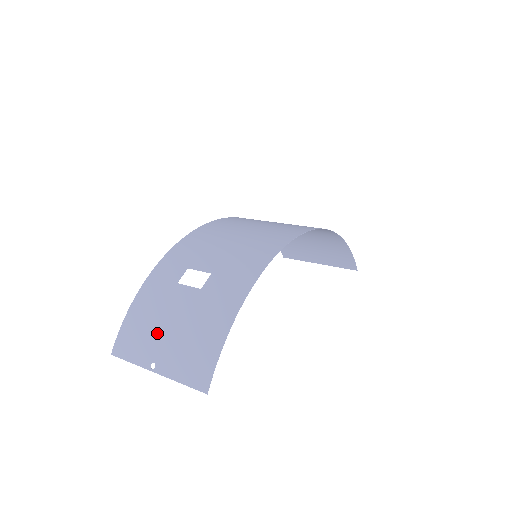
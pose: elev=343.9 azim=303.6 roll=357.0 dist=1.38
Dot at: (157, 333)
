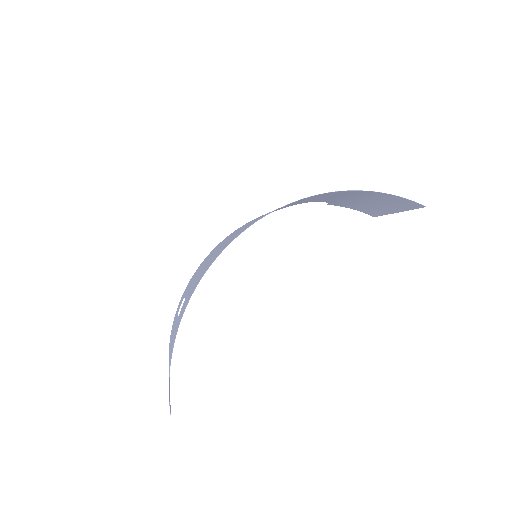
Dot at: occluded
